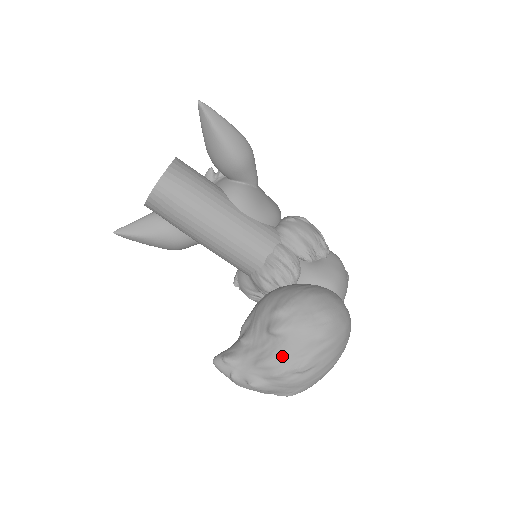
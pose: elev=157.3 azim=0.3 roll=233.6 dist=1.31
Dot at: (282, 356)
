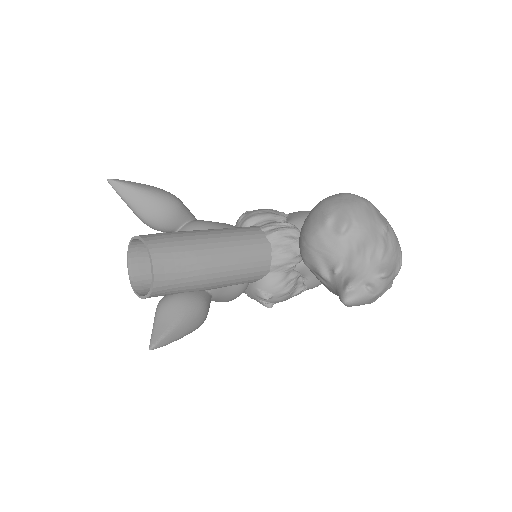
Dot at: (369, 233)
